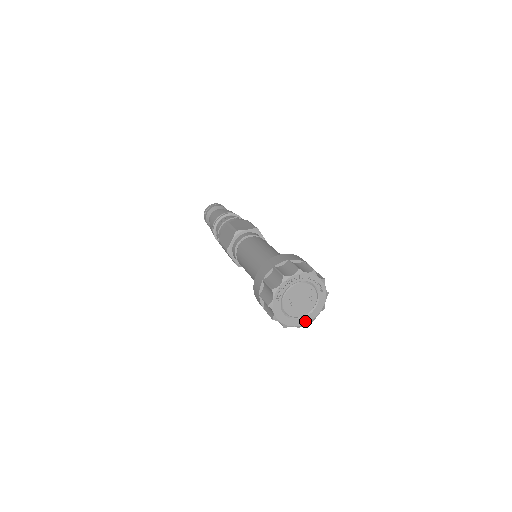
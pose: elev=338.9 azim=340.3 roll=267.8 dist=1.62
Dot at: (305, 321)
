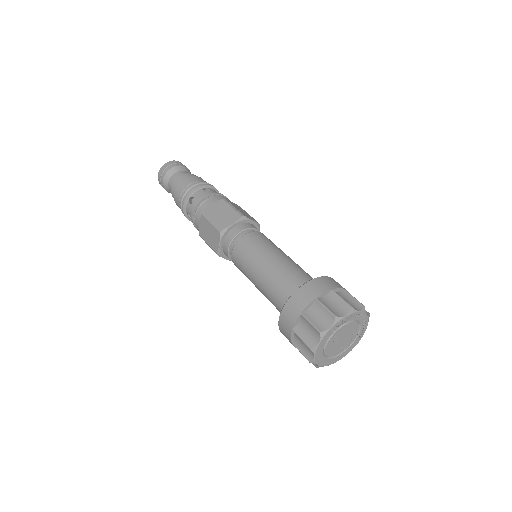
Dot at: (328, 363)
